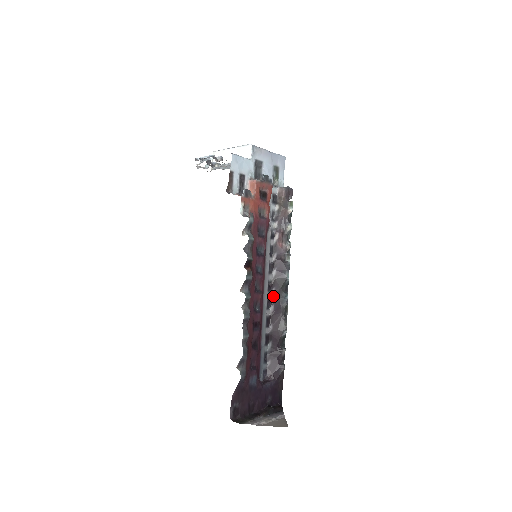
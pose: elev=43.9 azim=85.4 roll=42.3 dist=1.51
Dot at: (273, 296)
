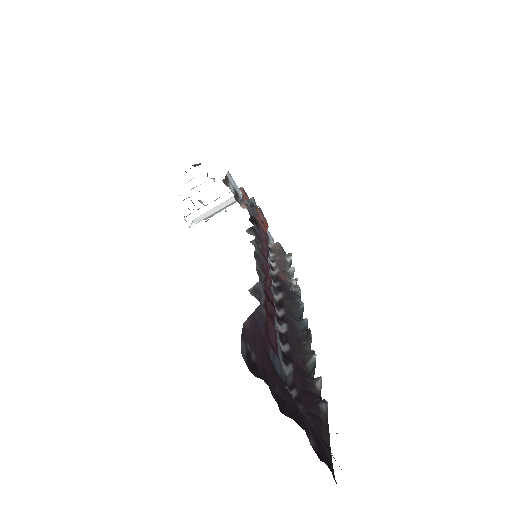
Dot at: (283, 316)
